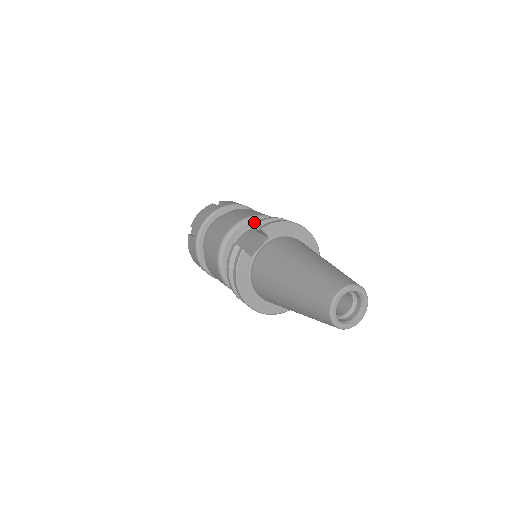
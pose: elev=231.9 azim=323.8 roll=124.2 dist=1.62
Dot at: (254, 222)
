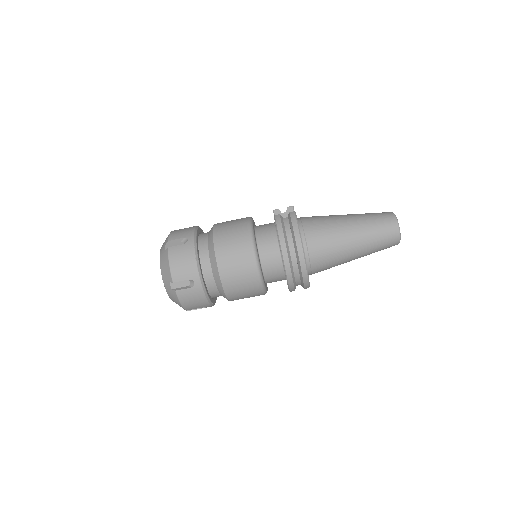
Dot at: occluded
